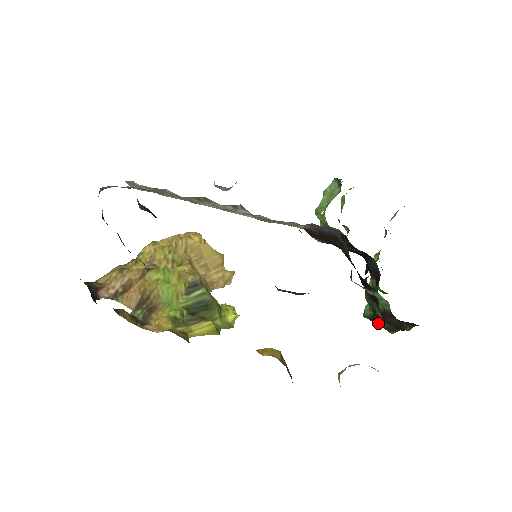
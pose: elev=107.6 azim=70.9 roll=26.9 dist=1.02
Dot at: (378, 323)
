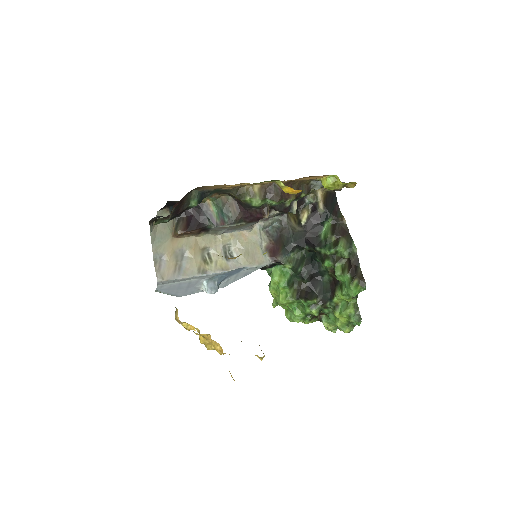
Dot at: (344, 248)
